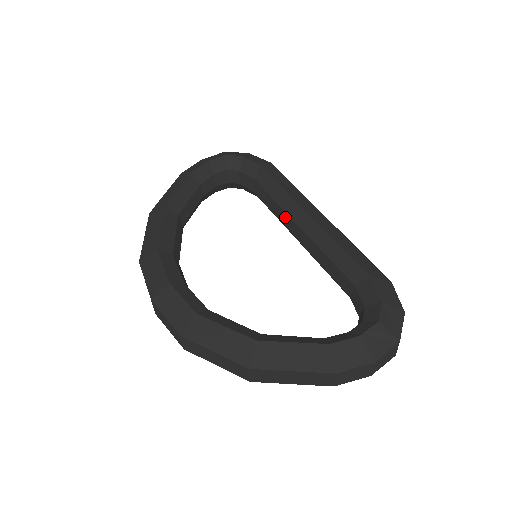
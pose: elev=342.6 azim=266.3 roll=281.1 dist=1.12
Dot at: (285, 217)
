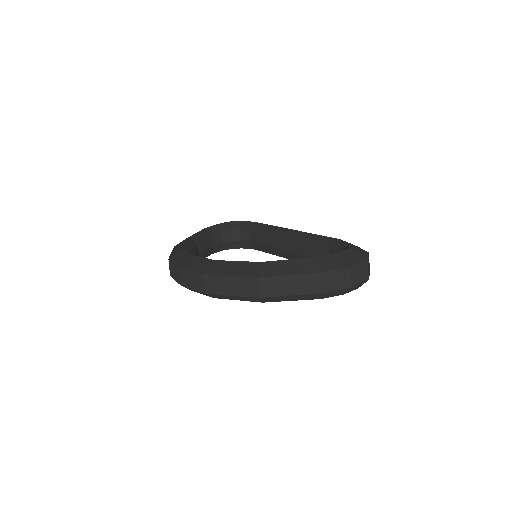
Dot at: (275, 240)
